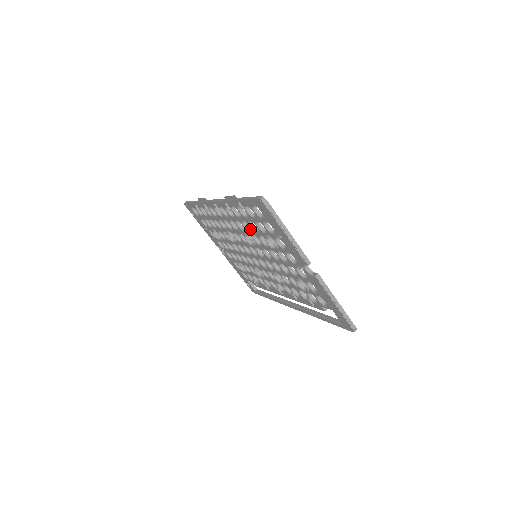
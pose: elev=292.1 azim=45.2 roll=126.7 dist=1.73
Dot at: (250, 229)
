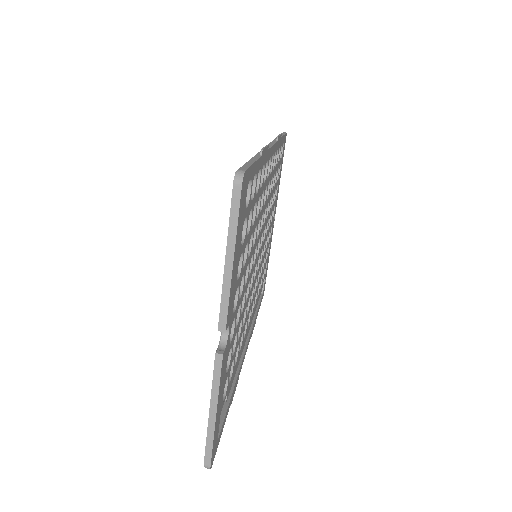
Dot at: occluded
